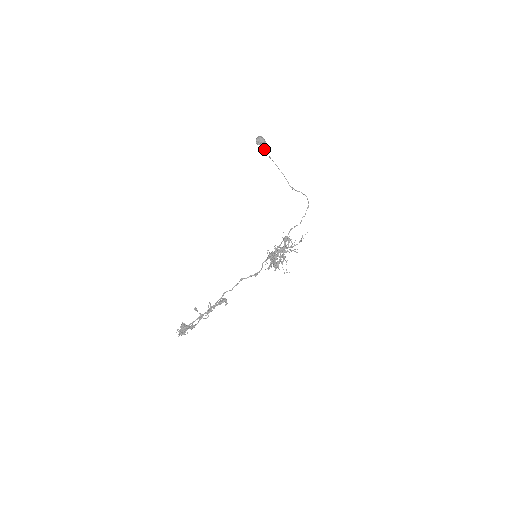
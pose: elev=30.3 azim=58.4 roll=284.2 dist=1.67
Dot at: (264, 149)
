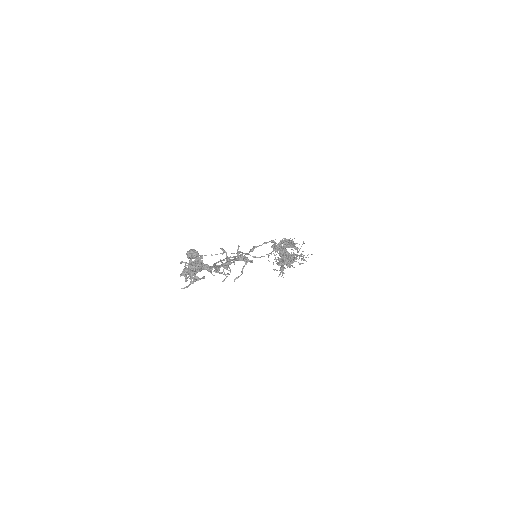
Dot at: (200, 255)
